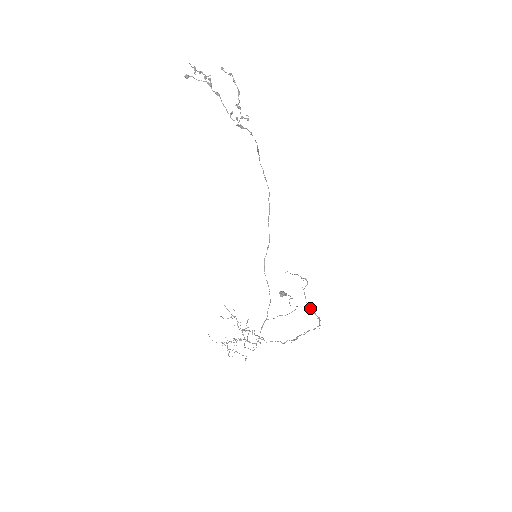
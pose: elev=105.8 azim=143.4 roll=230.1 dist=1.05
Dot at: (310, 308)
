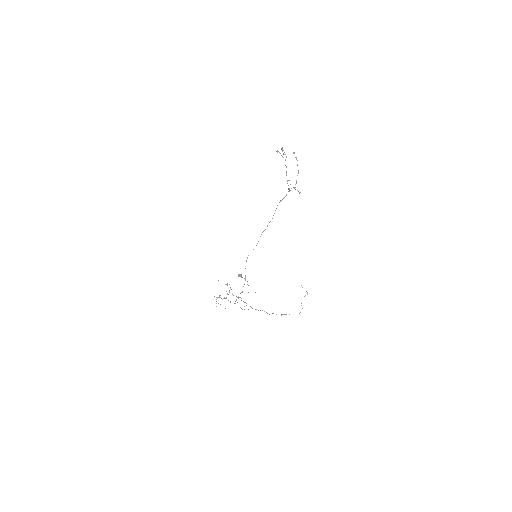
Dot at: (301, 305)
